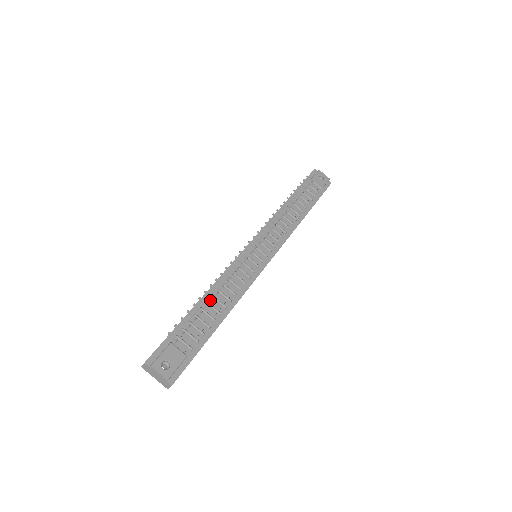
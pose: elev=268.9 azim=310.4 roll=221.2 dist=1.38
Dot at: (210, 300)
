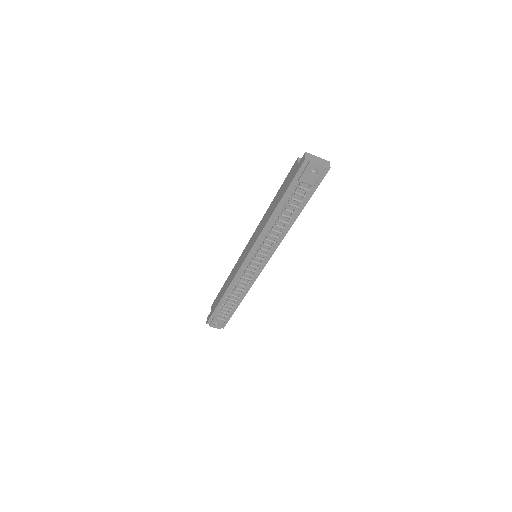
Dot at: (229, 296)
